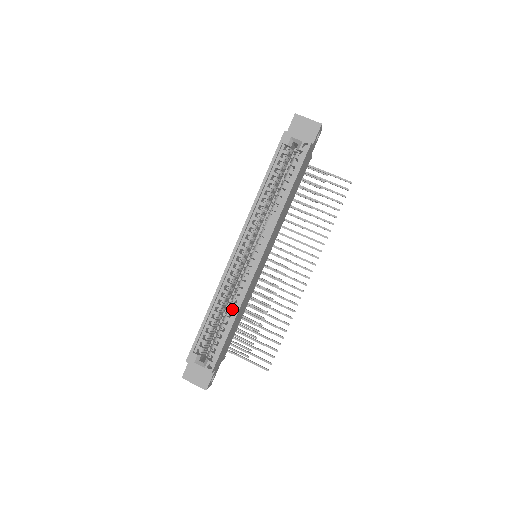
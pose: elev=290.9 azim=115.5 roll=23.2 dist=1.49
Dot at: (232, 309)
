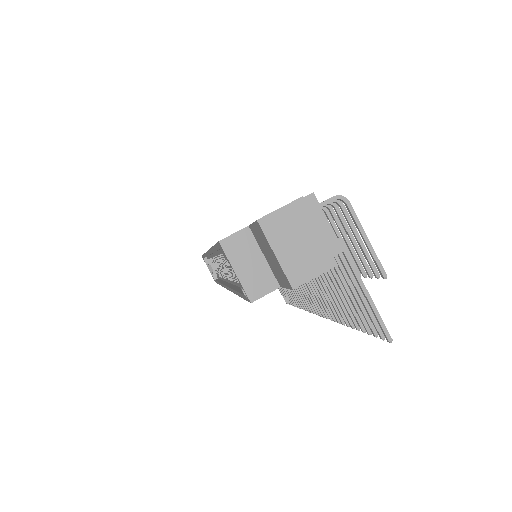
Dot at: occluded
